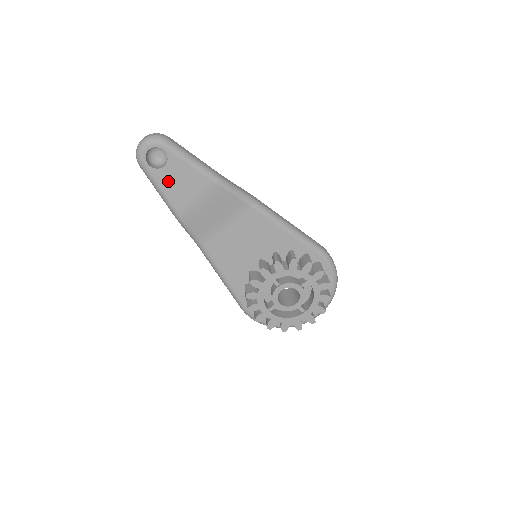
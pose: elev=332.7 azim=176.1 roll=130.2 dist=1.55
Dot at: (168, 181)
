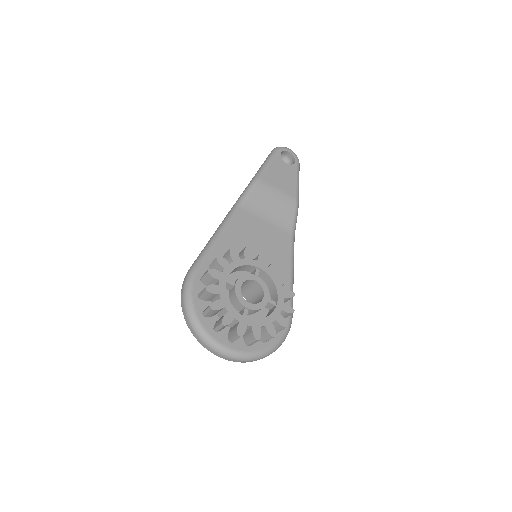
Dot at: (278, 167)
